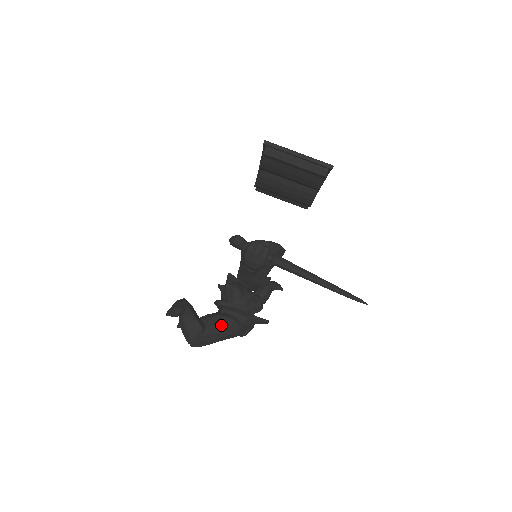
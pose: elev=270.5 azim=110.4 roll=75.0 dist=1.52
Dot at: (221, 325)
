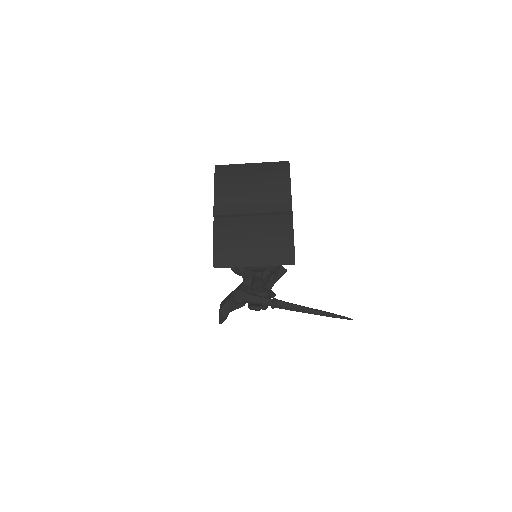
Dot at: occluded
